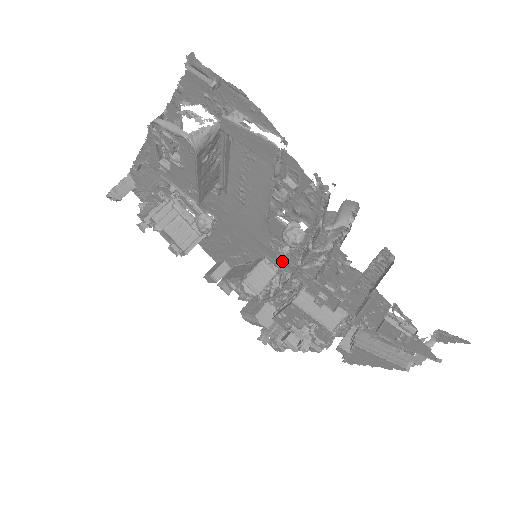
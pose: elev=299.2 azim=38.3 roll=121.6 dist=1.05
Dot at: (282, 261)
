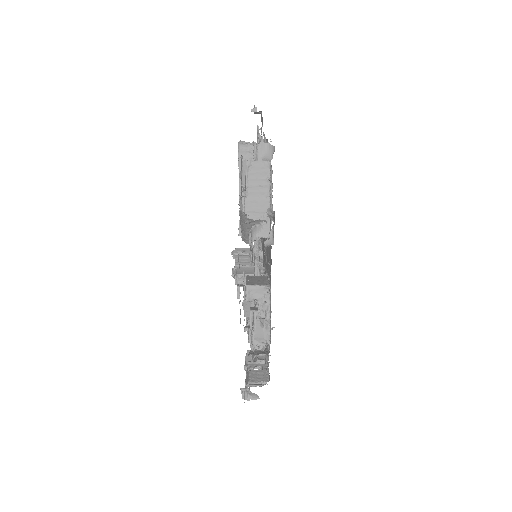
Dot at: occluded
